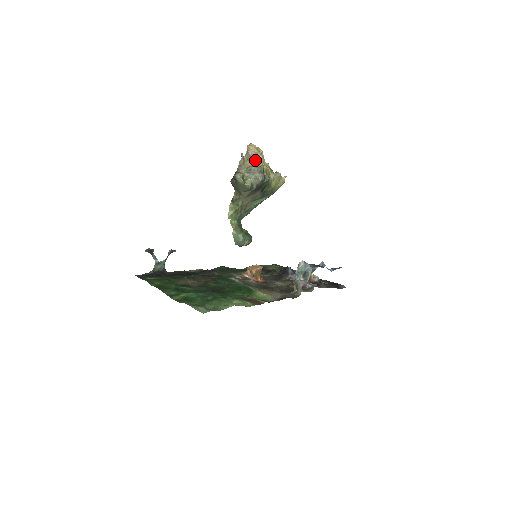
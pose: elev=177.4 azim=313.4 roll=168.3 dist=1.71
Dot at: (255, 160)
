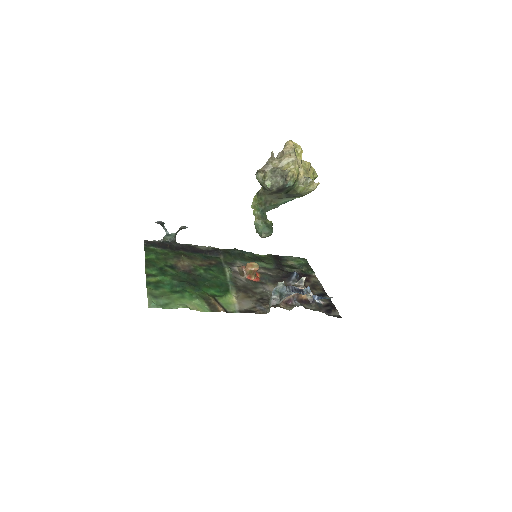
Dot at: (285, 161)
